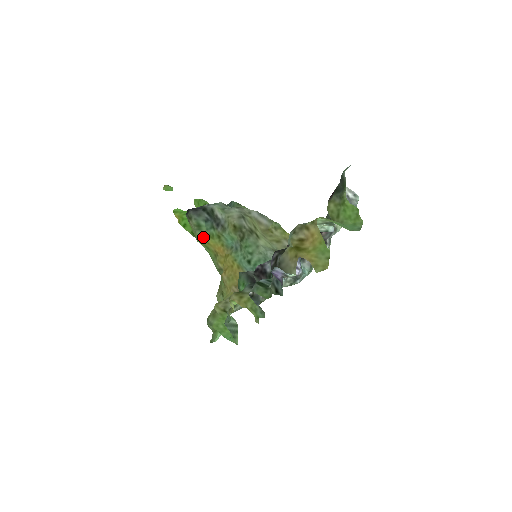
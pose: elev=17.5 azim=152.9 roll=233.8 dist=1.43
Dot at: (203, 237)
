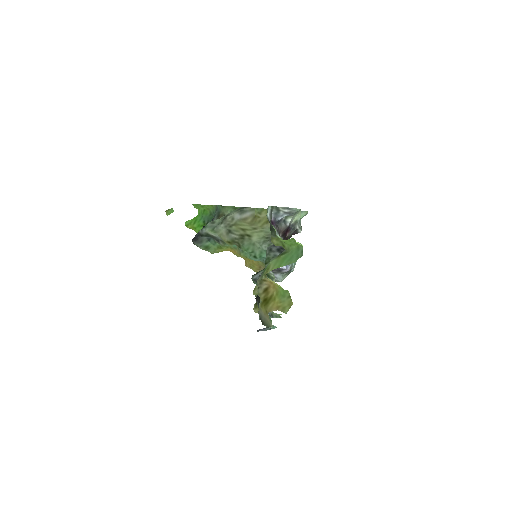
Dot at: (215, 251)
